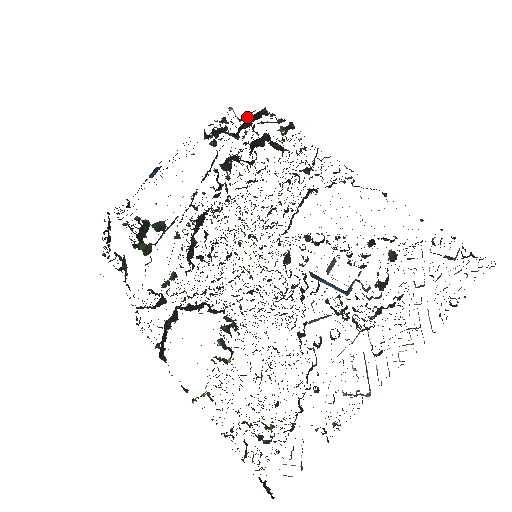
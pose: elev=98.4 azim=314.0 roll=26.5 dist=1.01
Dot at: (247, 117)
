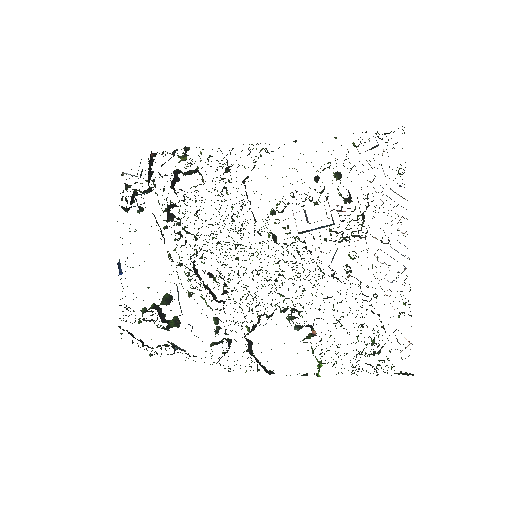
Dot at: (142, 169)
